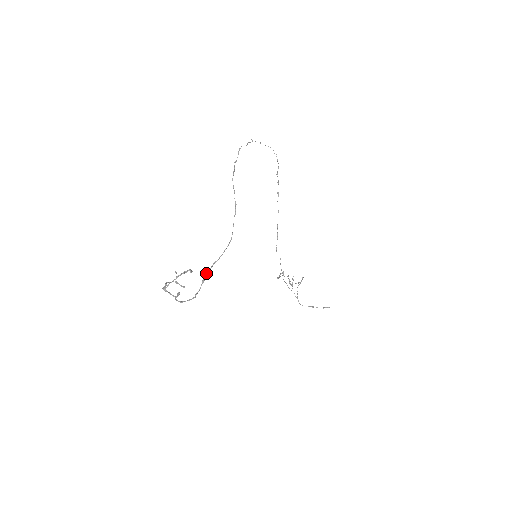
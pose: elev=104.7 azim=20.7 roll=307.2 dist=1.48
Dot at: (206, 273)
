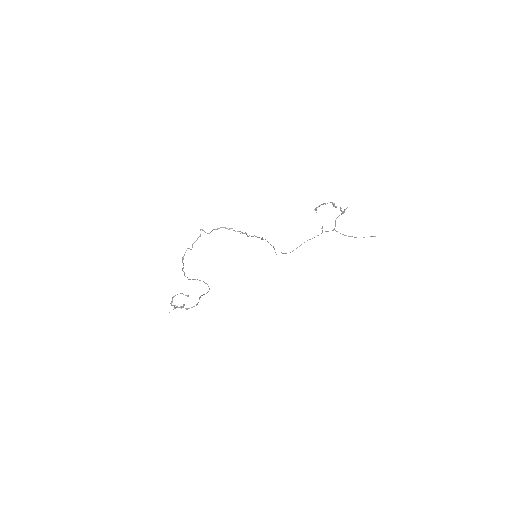
Dot at: (199, 297)
